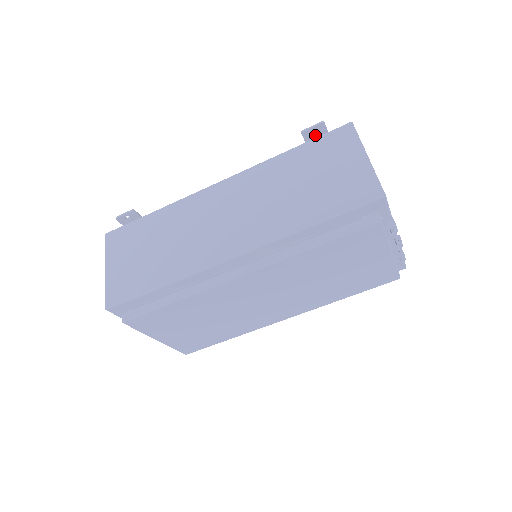
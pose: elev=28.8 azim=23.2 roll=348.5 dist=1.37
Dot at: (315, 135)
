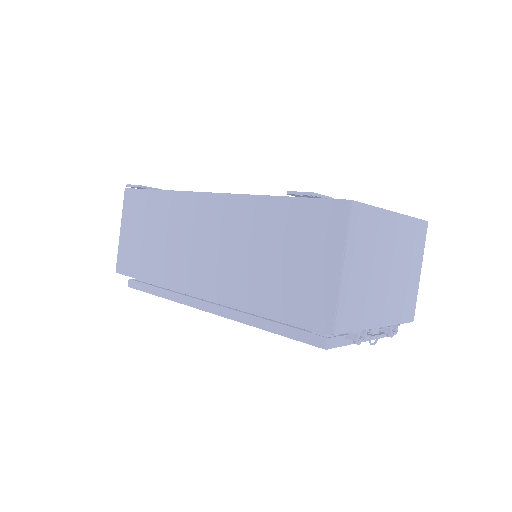
Dot at: (306, 196)
